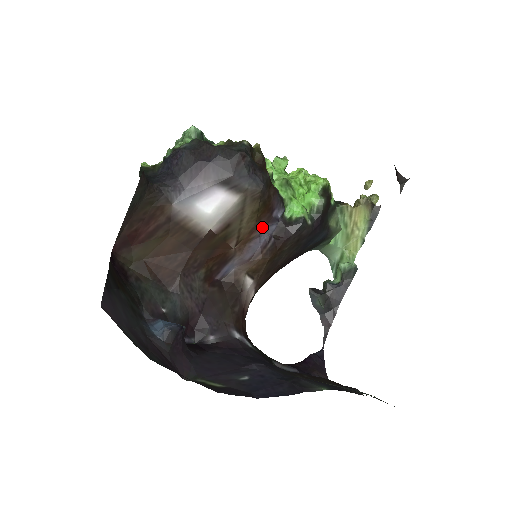
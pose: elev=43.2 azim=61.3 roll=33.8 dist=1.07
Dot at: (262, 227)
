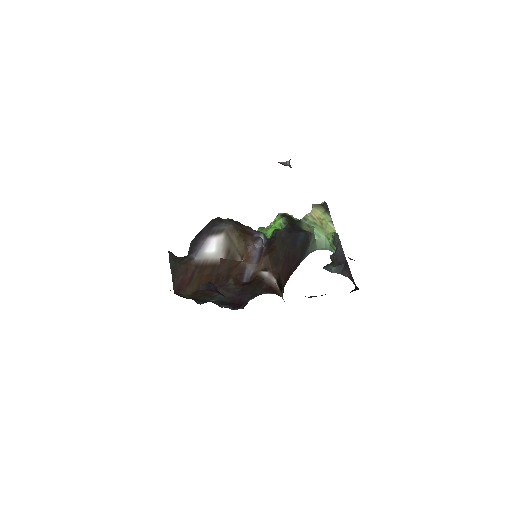
Dot at: (252, 244)
